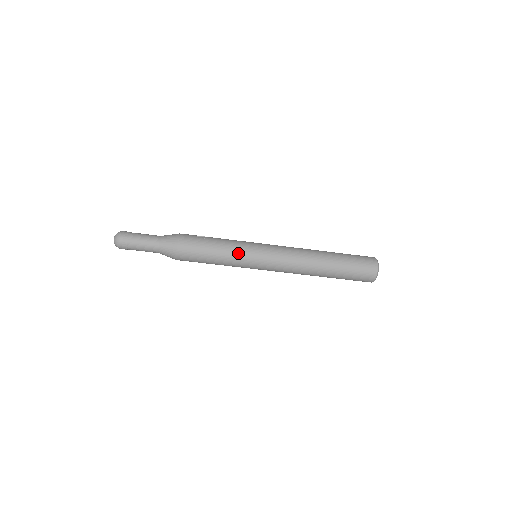
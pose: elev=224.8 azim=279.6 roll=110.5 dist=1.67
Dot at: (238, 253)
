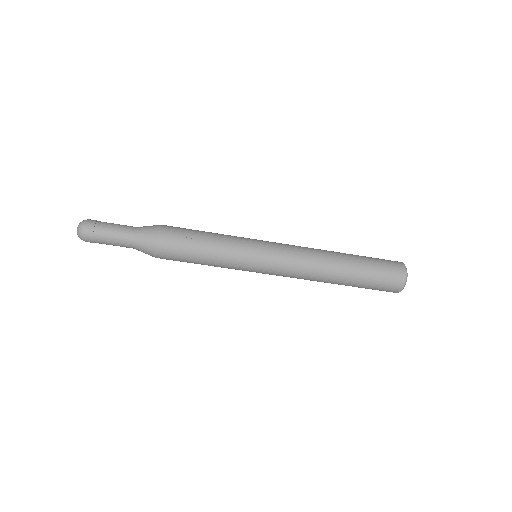
Dot at: (231, 266)
